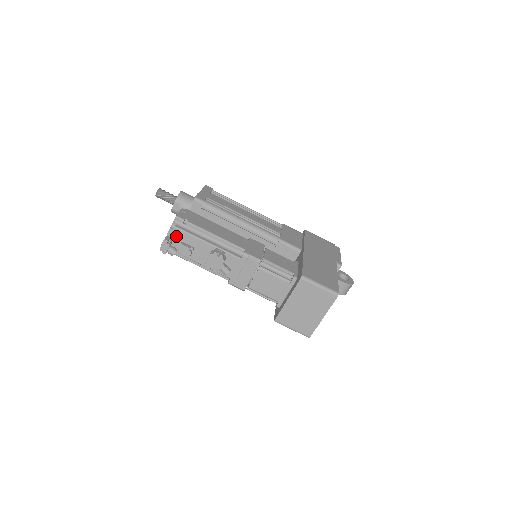
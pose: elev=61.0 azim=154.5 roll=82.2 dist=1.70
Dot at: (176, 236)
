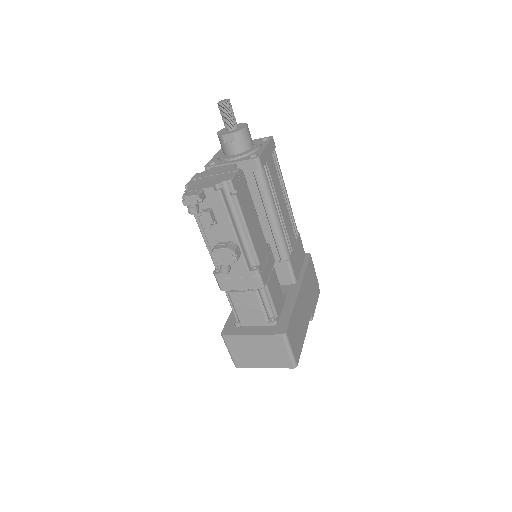
Dot at: (211, 198)
